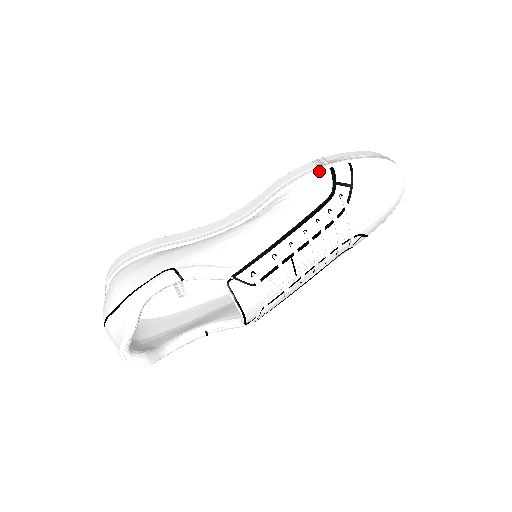
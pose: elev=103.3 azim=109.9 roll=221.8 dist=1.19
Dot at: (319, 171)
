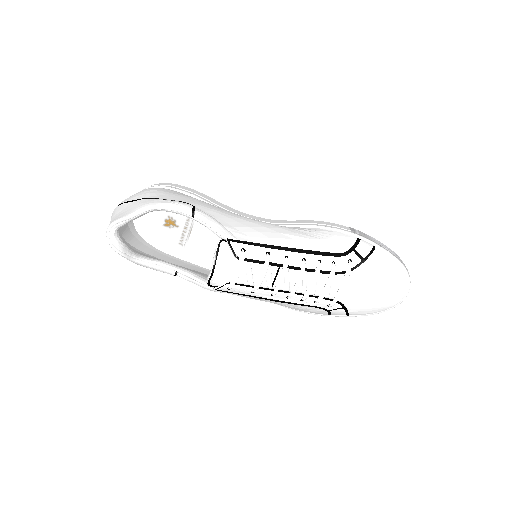
Dot at: (349, 234)
